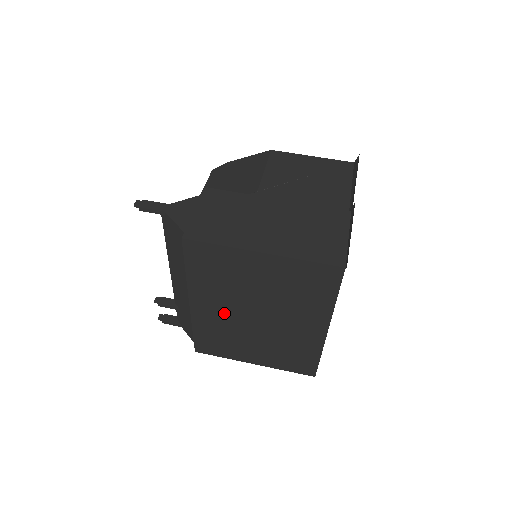
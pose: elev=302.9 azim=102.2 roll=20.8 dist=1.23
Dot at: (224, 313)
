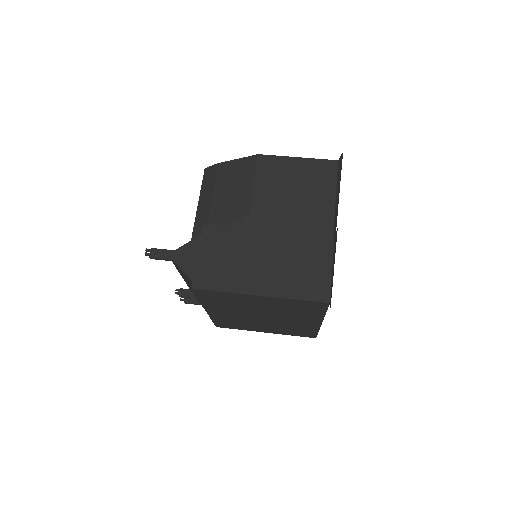
Dot at: (235, 315)
